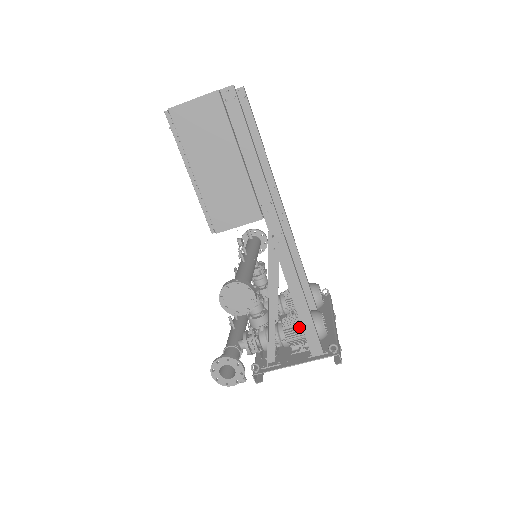
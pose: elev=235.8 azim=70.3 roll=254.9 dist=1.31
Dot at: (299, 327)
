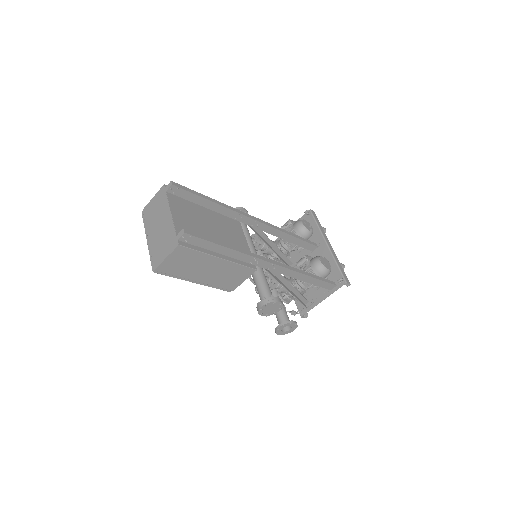
Dot at: occluded
